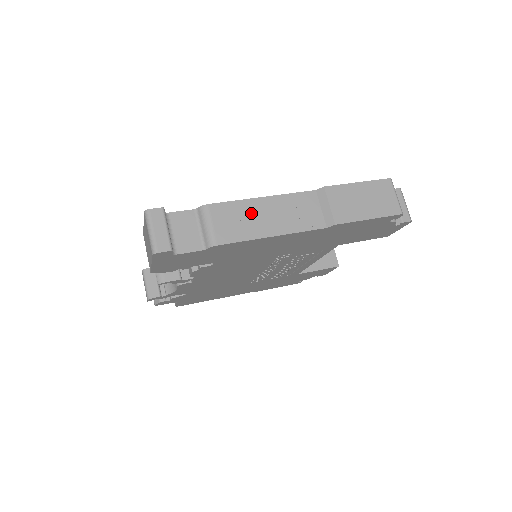
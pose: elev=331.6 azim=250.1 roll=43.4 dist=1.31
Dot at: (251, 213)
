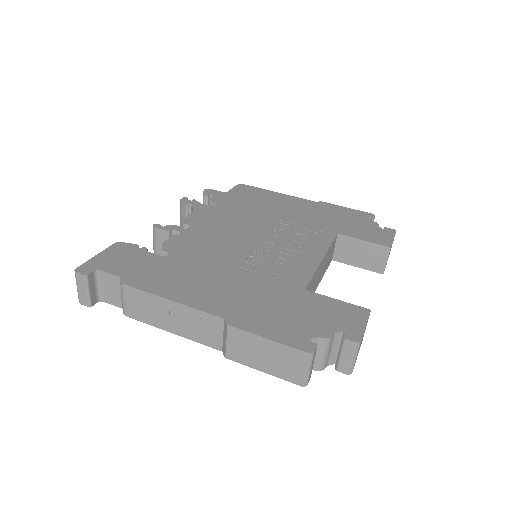
Dot at: (157, 308)
